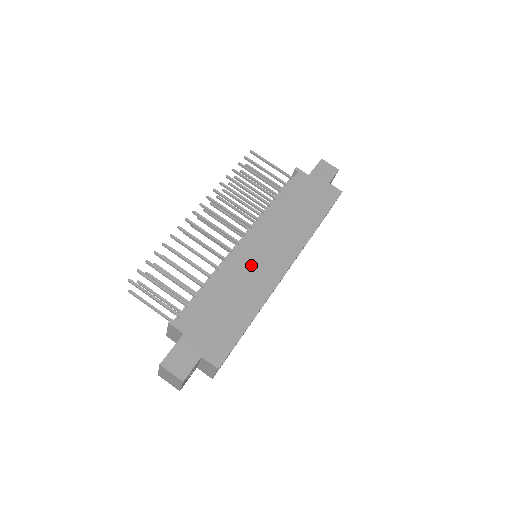
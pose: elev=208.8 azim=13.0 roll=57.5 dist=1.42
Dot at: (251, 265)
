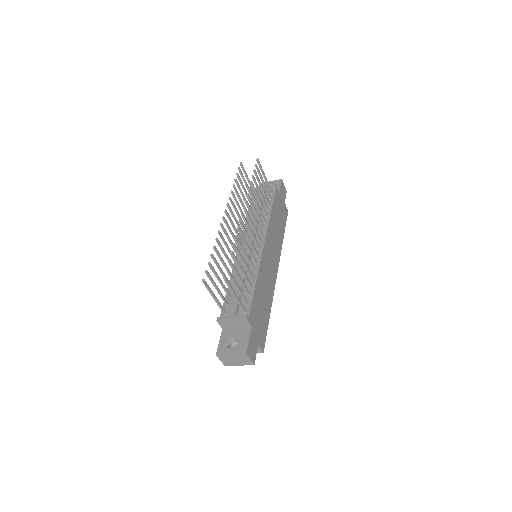
Dot at: (267, 269)
